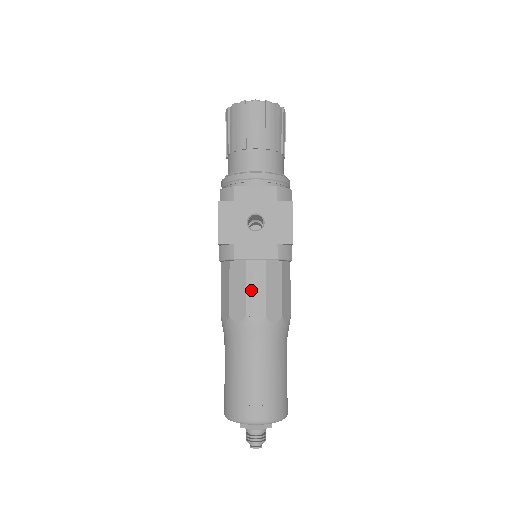
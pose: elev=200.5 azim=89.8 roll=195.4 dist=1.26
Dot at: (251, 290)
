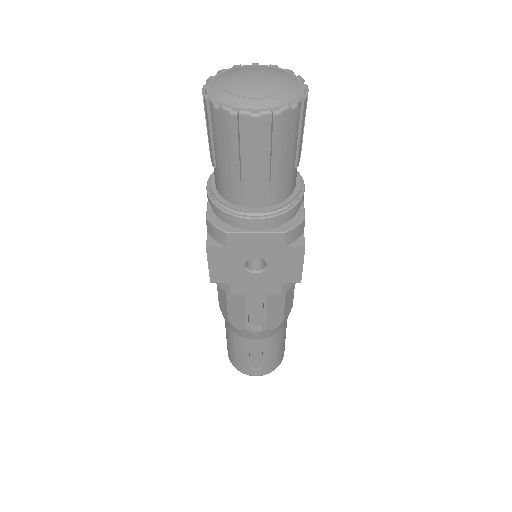
Dot at: (251, 310)
